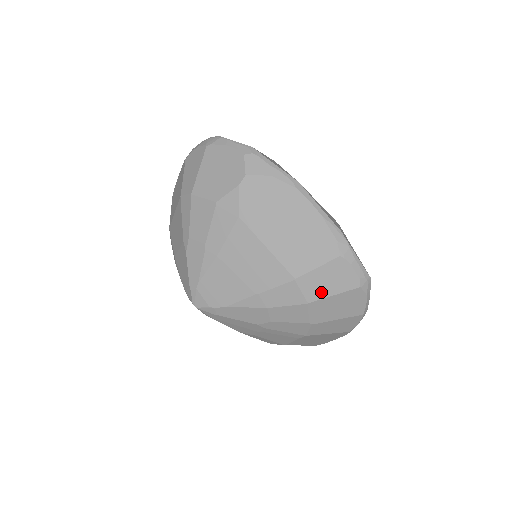
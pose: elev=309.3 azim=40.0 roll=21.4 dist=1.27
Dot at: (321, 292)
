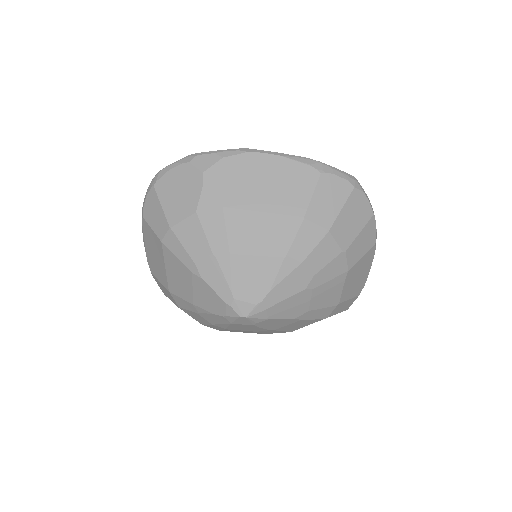
Dot at: (331, 213)
